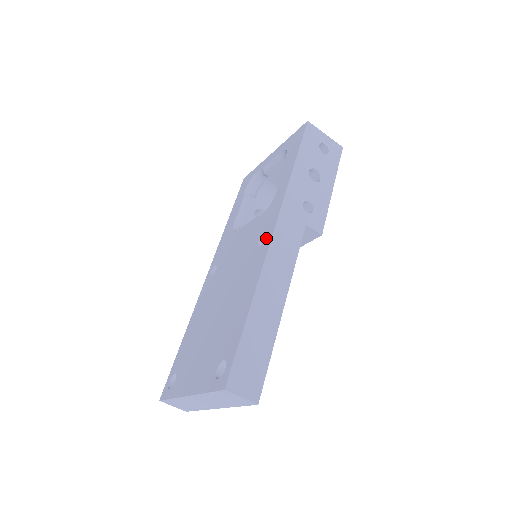
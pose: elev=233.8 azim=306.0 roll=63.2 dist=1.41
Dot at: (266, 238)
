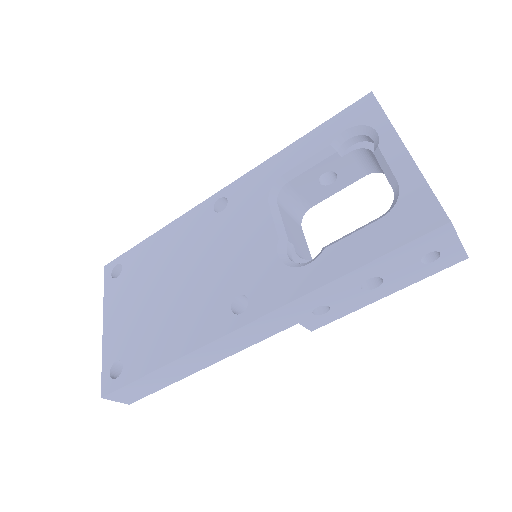
Dot at: (238, 315)
